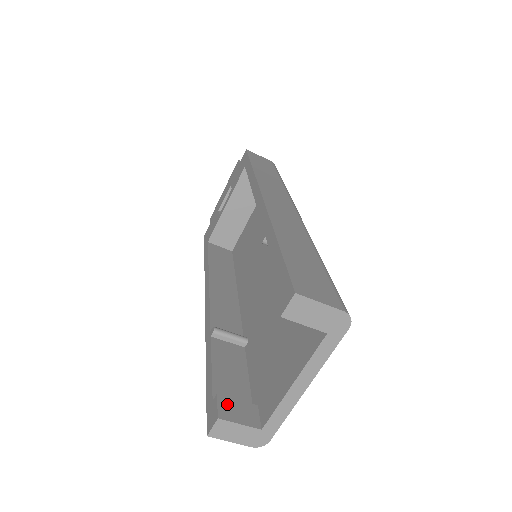
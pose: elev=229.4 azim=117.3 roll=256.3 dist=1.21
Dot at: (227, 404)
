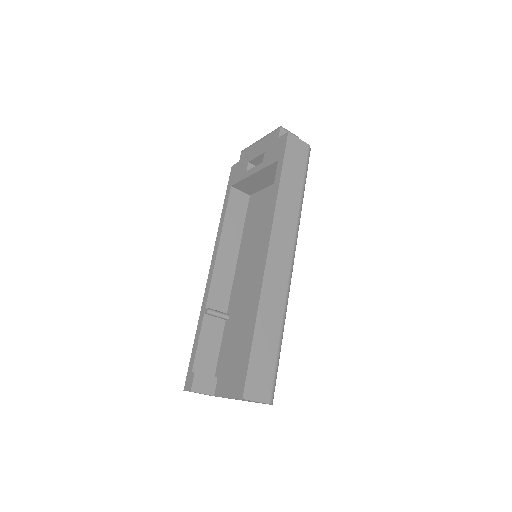
Dot at: (199, 380)
